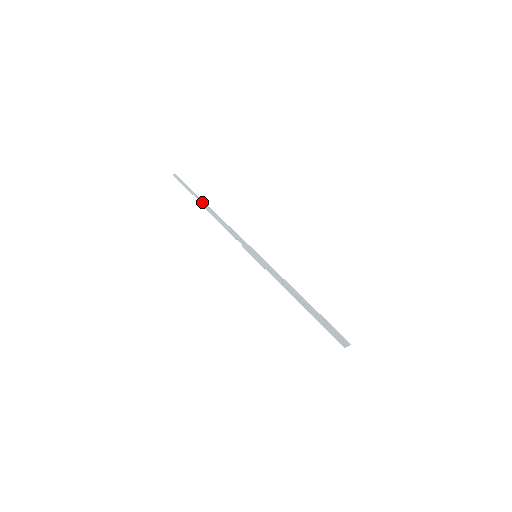
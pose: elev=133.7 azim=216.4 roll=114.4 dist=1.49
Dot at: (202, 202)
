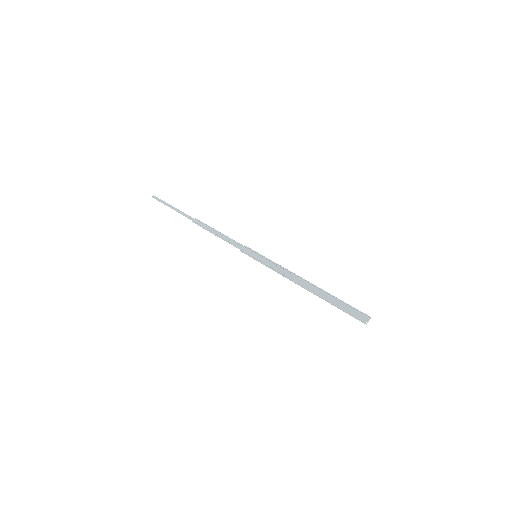
Dot at: (188, 218)
